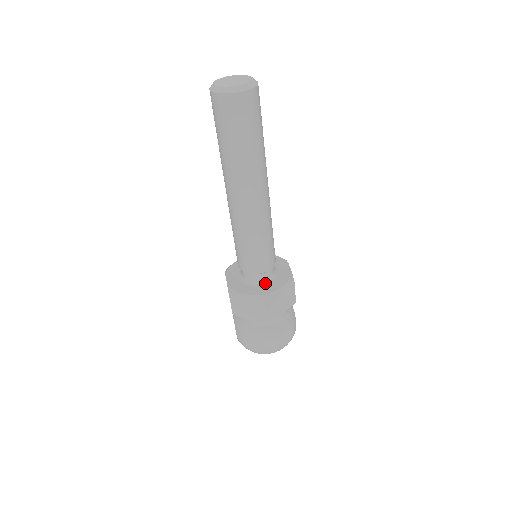
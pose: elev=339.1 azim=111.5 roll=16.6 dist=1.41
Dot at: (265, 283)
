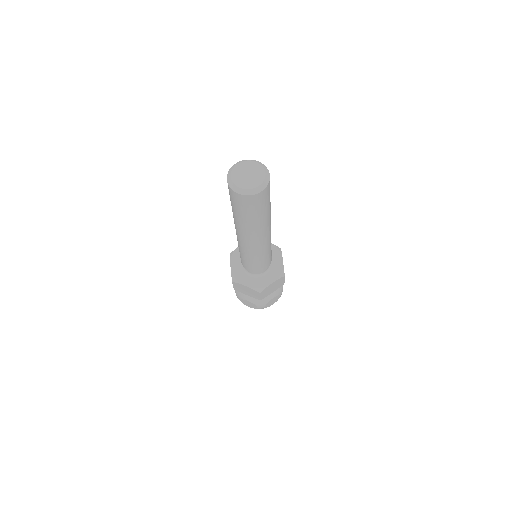
Dot at: (261, 276)
